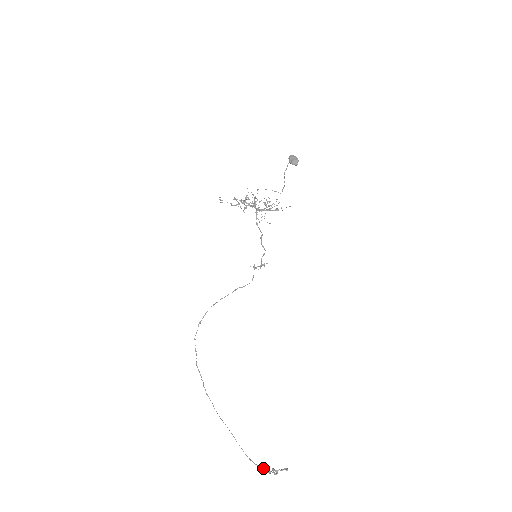
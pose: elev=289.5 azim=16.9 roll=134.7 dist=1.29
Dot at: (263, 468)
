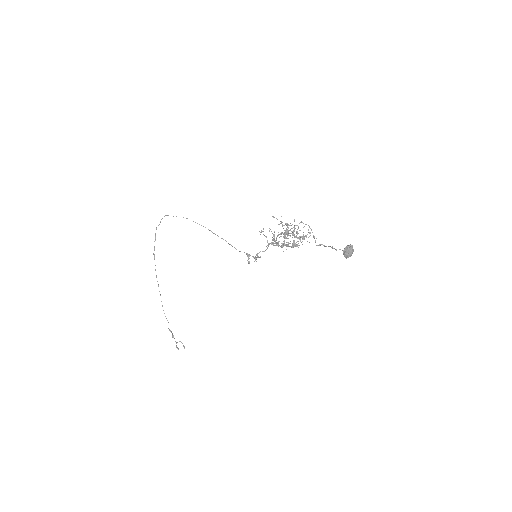
Dot at: (171, 331)
